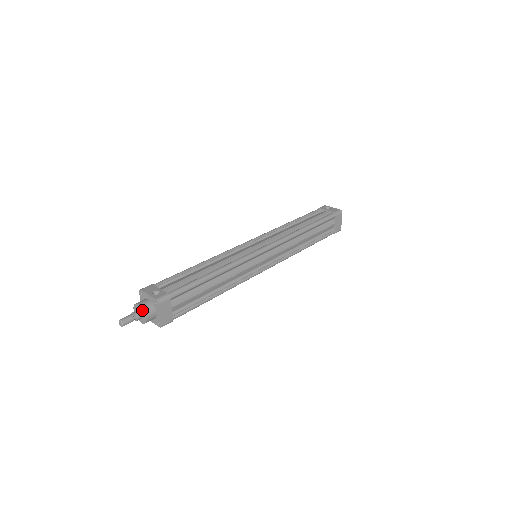
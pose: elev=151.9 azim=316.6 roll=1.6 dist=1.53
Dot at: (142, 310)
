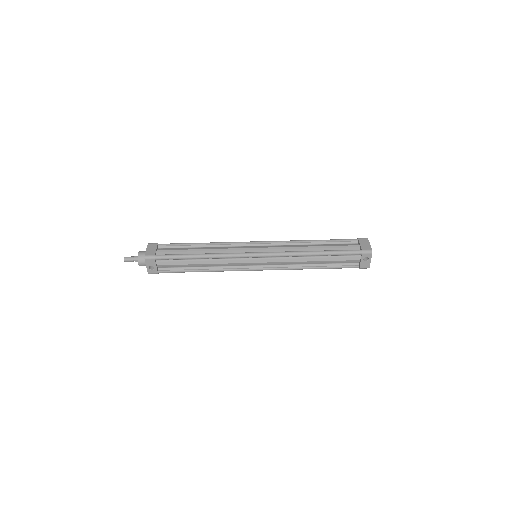
Dot at: occluded
